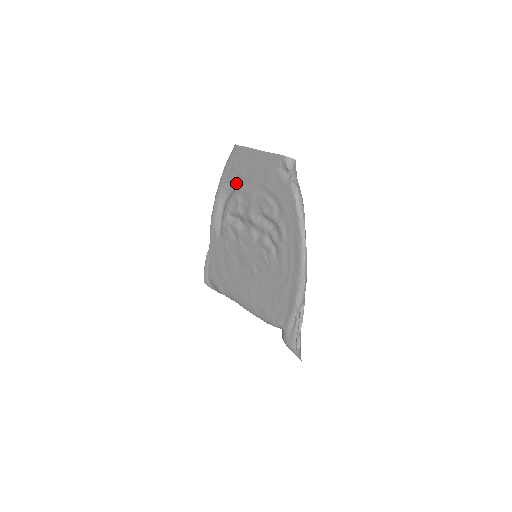
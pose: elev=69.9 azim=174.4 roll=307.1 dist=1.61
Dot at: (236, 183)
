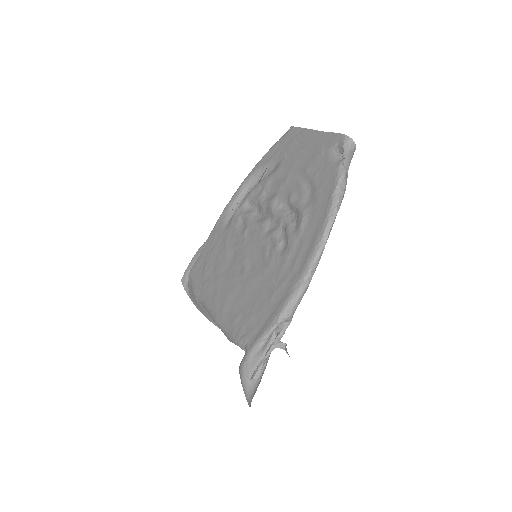
Dot at: (273, 169)
